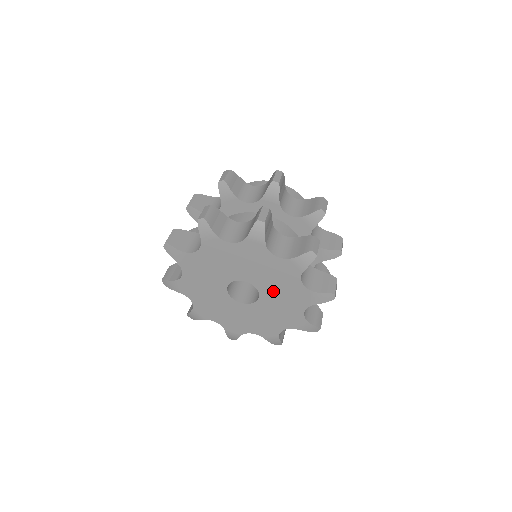
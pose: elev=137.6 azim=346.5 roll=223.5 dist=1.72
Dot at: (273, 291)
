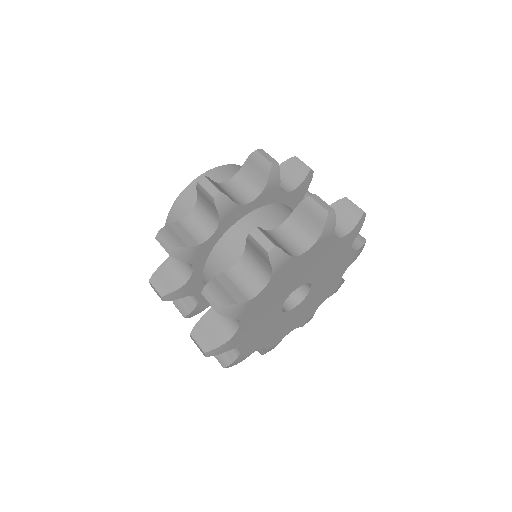
Dot at: (319, 269)
